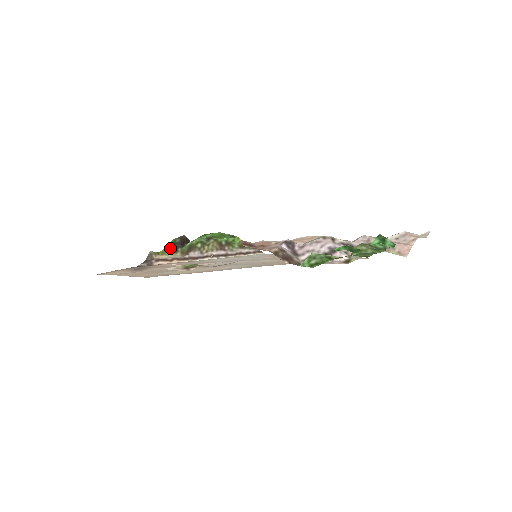
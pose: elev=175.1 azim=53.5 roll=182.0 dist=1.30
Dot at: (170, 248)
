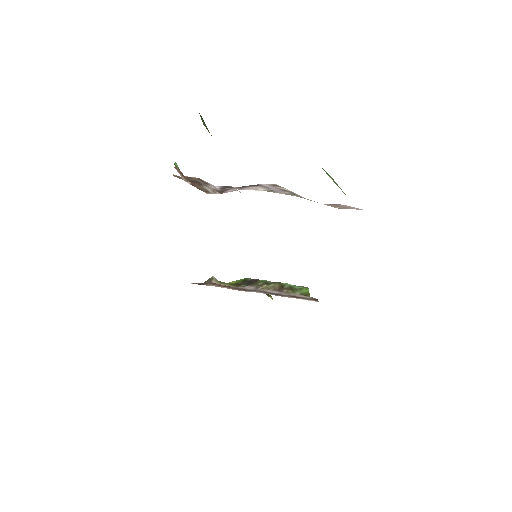
Dot at: (236, 283)
